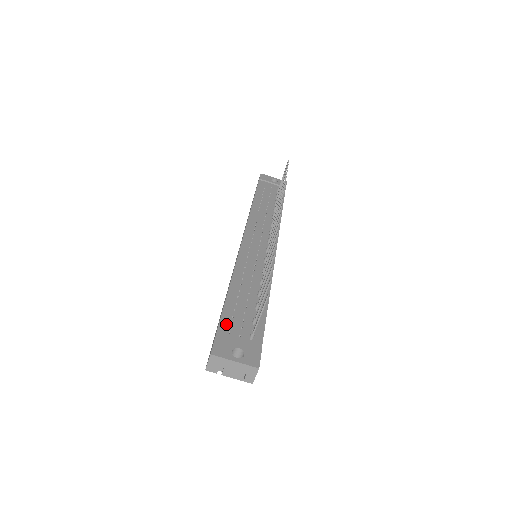
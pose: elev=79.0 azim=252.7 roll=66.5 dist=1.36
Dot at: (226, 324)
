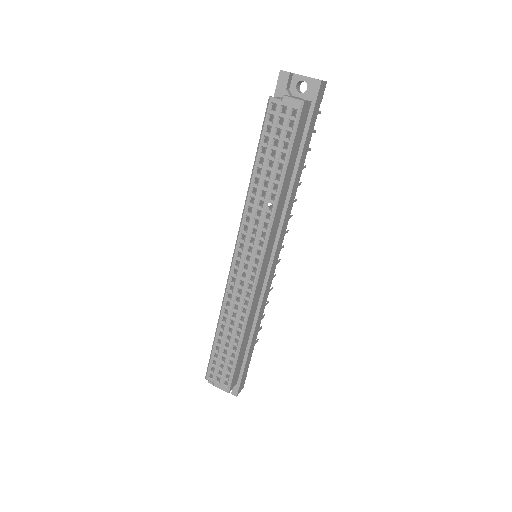
Dot at: occluded
